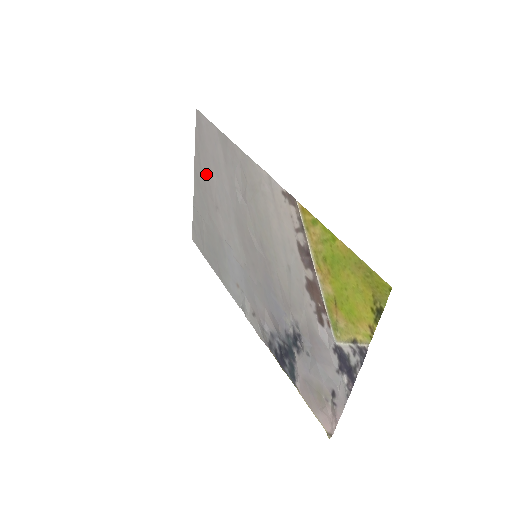
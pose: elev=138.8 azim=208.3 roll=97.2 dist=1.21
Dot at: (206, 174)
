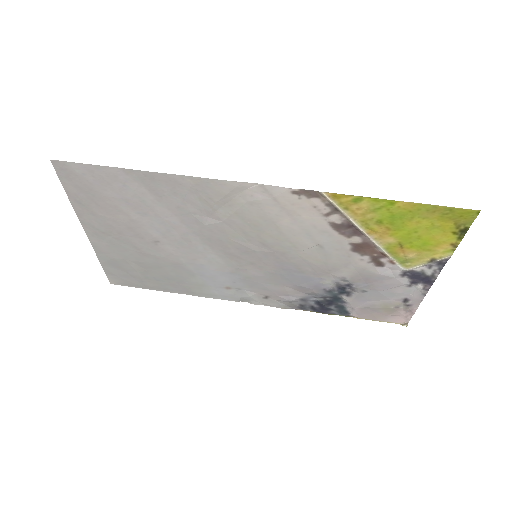
Dot at: (115, 219)
